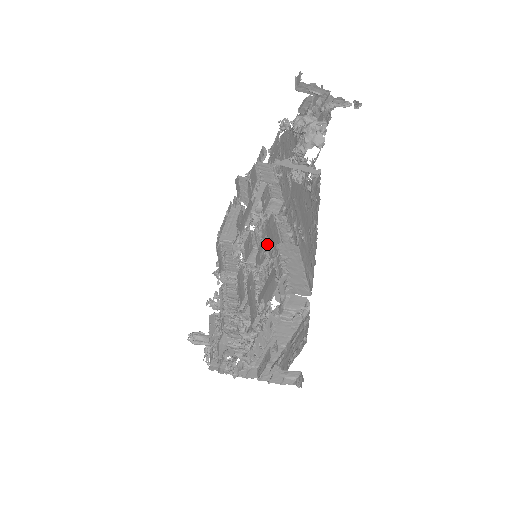
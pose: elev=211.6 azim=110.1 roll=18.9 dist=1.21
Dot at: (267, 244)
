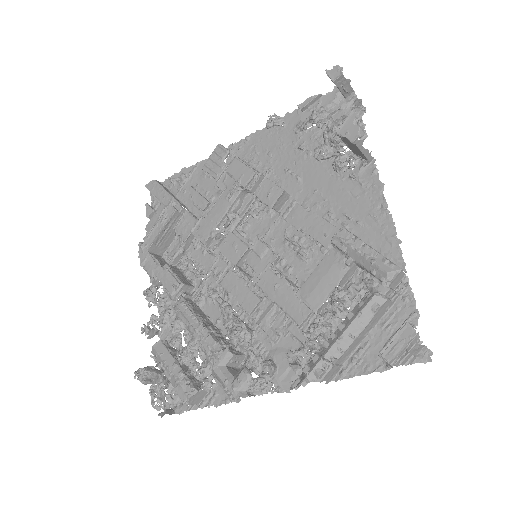
Dot at: (267, 243)
